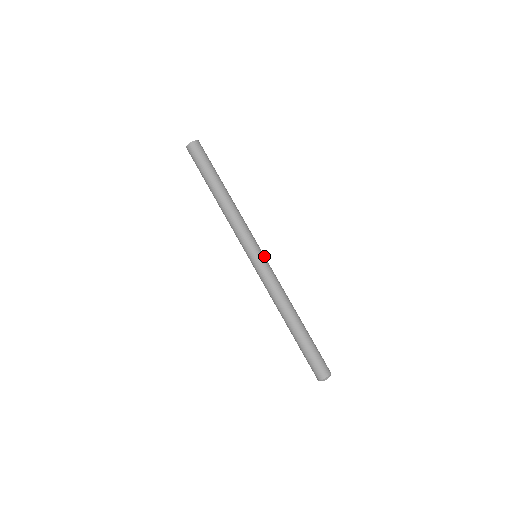
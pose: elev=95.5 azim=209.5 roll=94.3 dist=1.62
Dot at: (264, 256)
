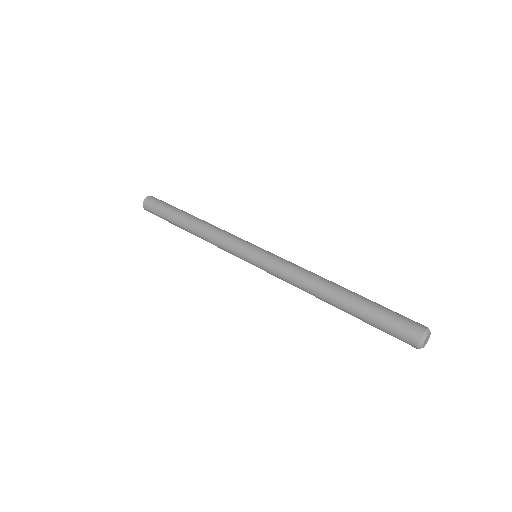
Dot at: (262, 249)
